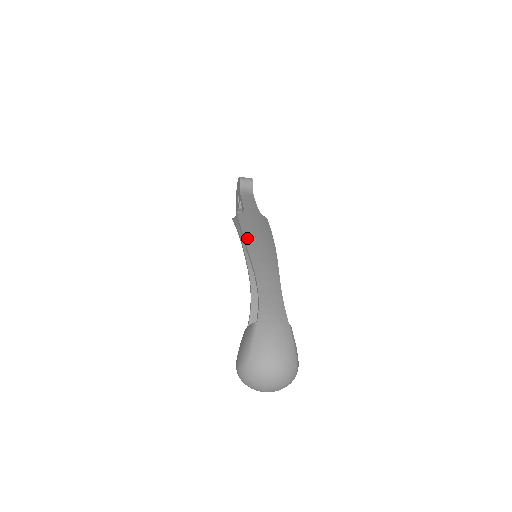
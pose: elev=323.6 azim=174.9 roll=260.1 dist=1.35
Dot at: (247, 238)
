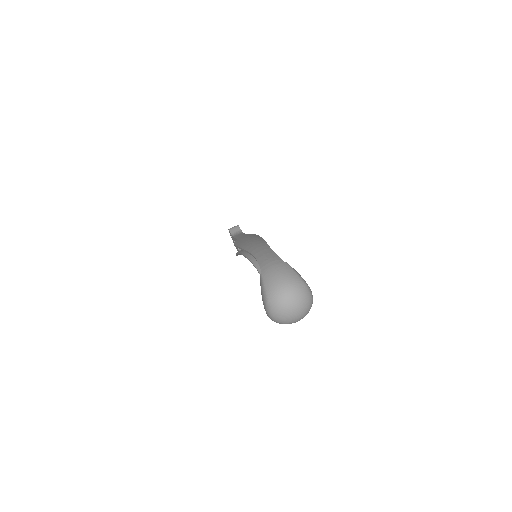
Dot at: (241, 245)
